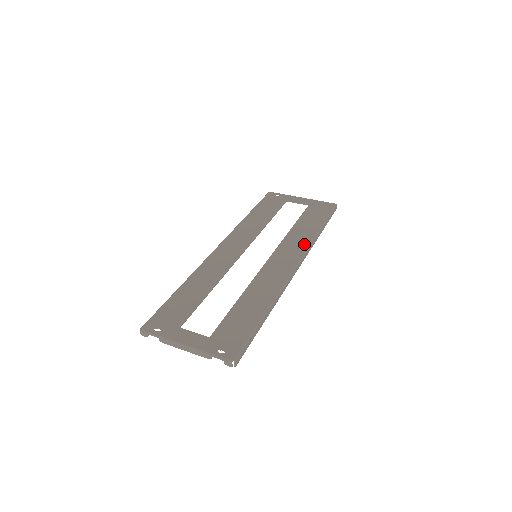
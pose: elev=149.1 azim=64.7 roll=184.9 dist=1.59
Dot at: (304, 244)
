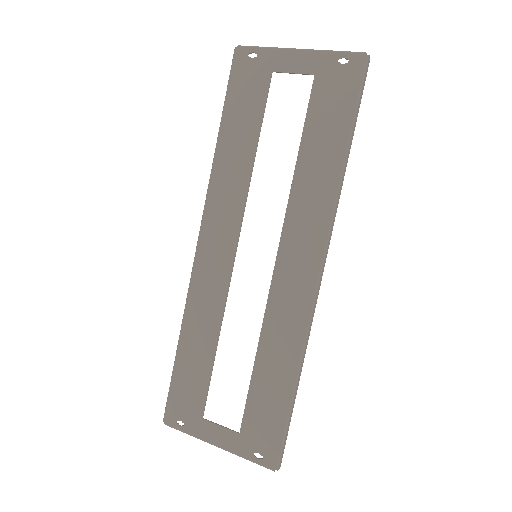
Dot at: (323, 211)
